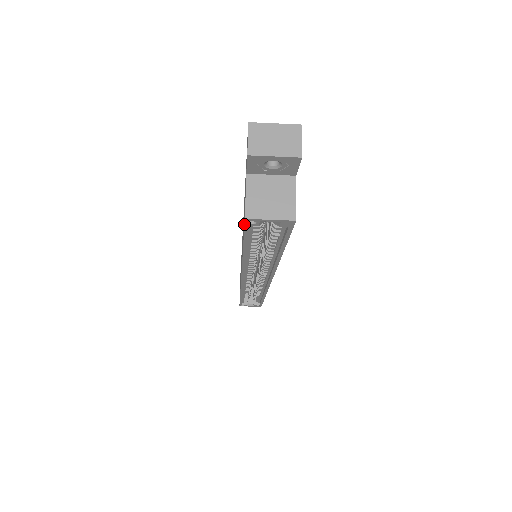
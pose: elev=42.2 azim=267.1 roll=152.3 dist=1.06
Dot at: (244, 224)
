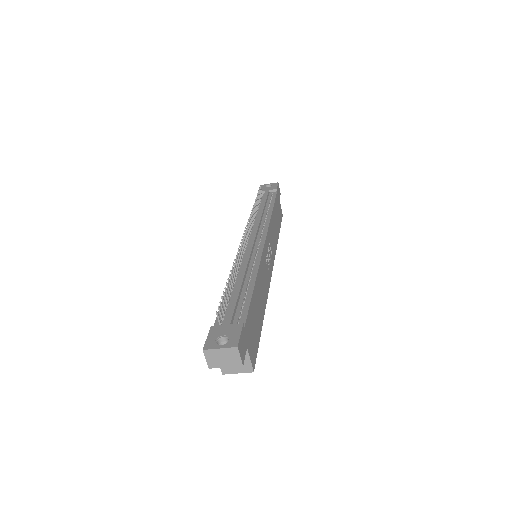
Dot at: occluded
